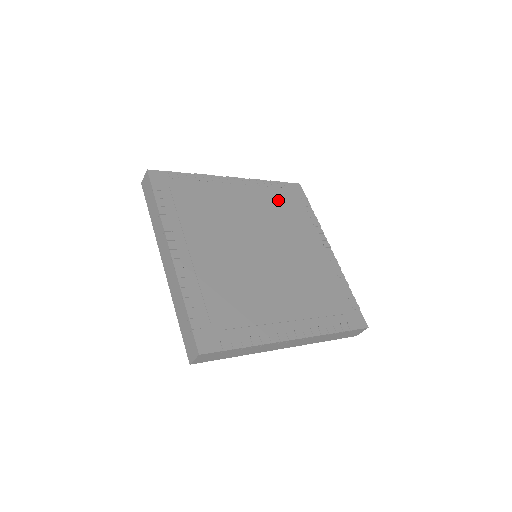
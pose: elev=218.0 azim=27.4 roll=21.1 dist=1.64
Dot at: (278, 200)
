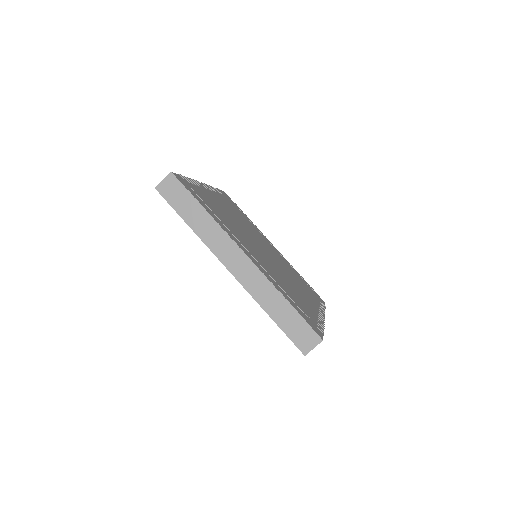
Dot at: (231, 205)
